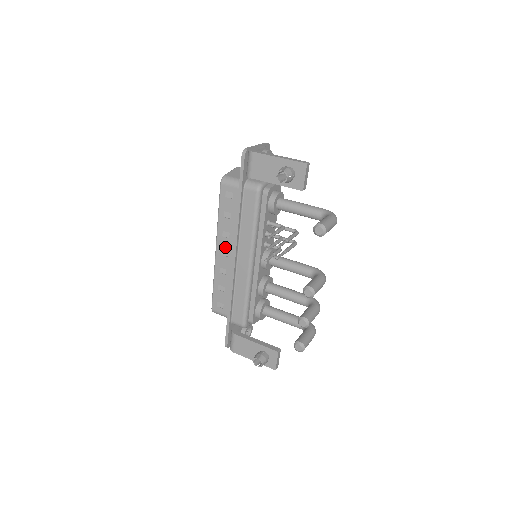
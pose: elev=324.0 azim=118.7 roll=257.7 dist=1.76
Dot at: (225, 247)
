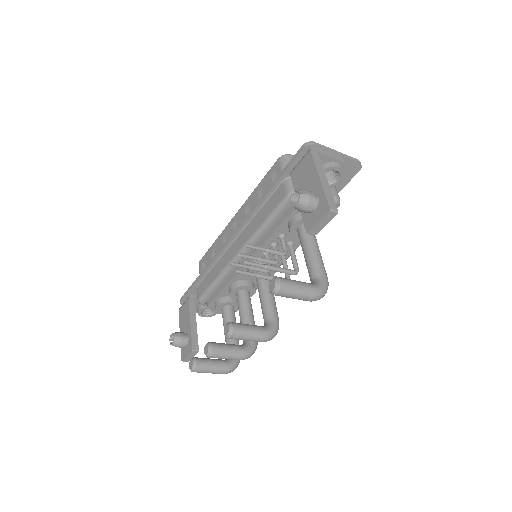
Dot at: (239, 221)
